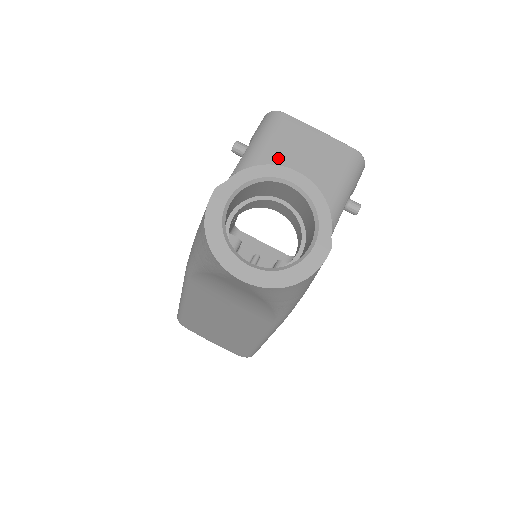
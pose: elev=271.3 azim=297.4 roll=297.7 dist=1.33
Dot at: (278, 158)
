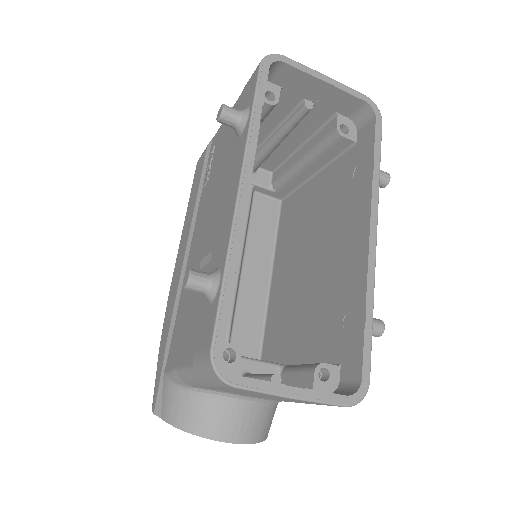
Dot at: occluded
